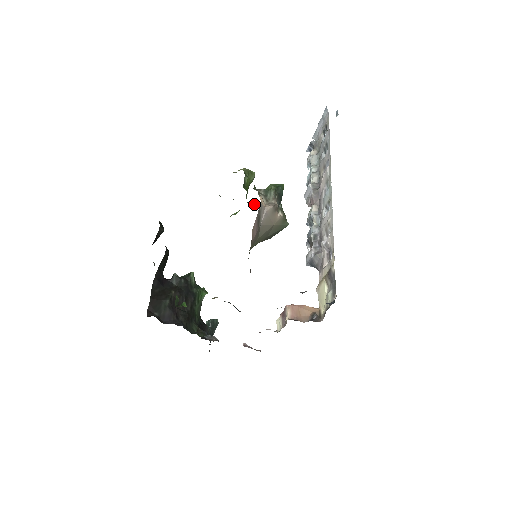
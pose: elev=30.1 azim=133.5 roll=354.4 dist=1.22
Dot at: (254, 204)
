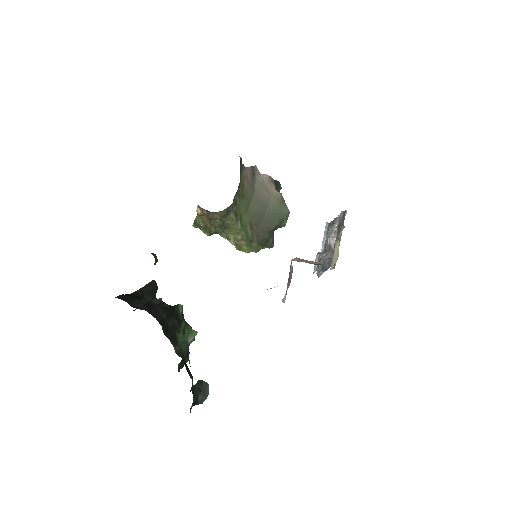
Dot at: occluded
